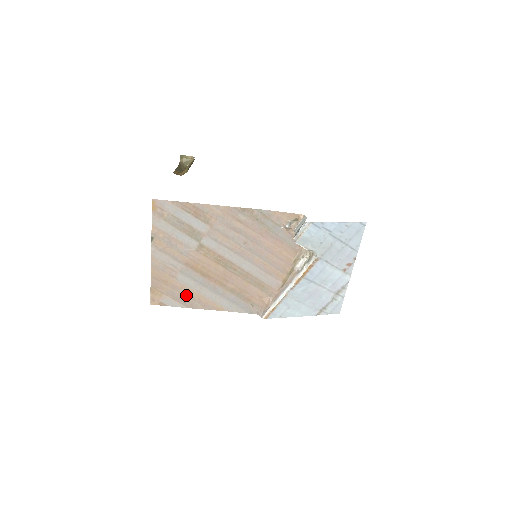
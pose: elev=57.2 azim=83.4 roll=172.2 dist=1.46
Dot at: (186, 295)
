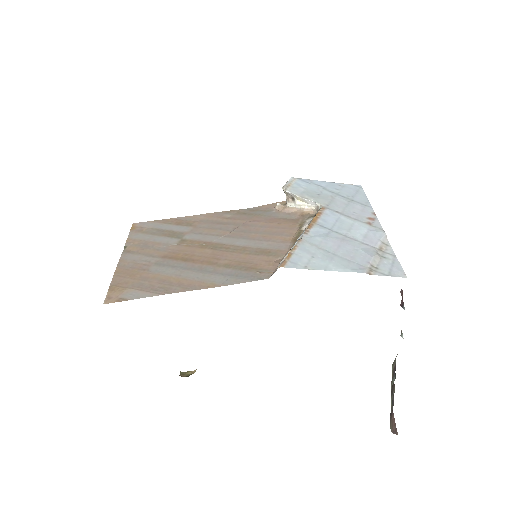
Dot at: (160, 283)
